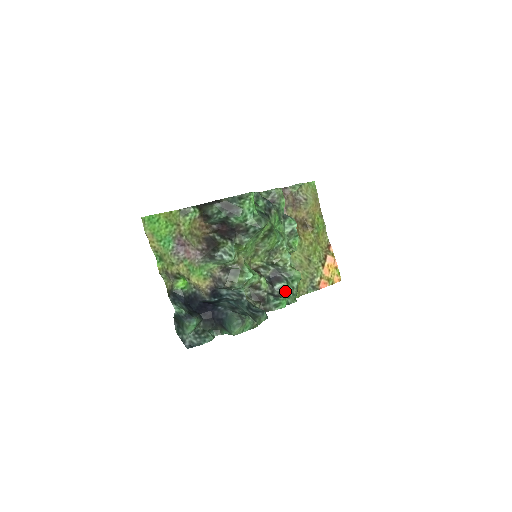
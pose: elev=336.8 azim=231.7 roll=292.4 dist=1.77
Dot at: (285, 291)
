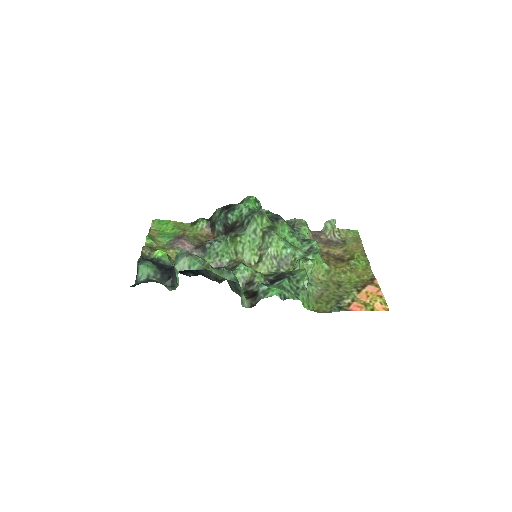
Dot at: (283, 286)
